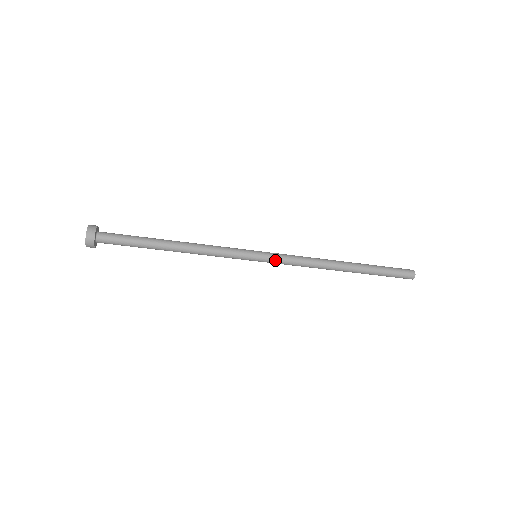
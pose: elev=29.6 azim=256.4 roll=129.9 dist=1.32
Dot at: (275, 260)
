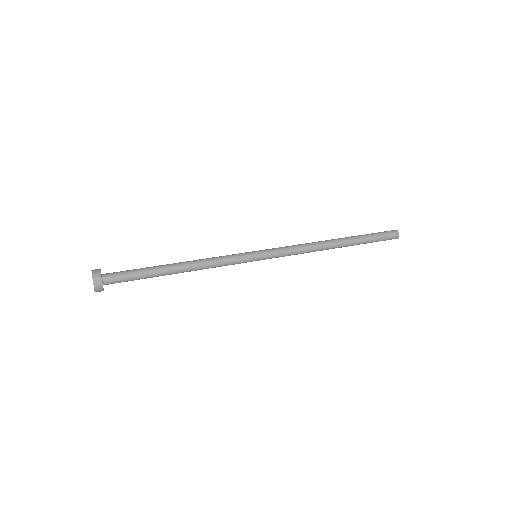
Dot at: (272, 257)
